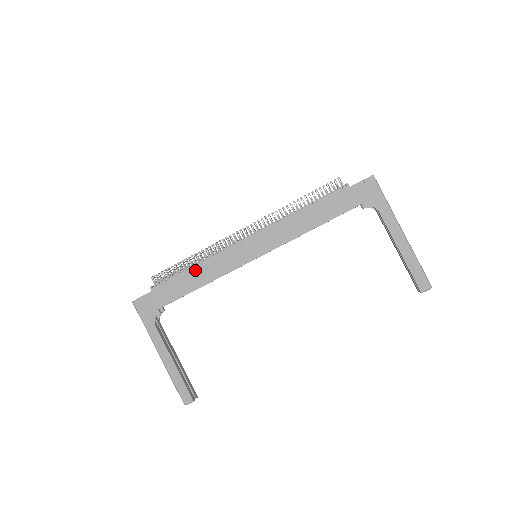
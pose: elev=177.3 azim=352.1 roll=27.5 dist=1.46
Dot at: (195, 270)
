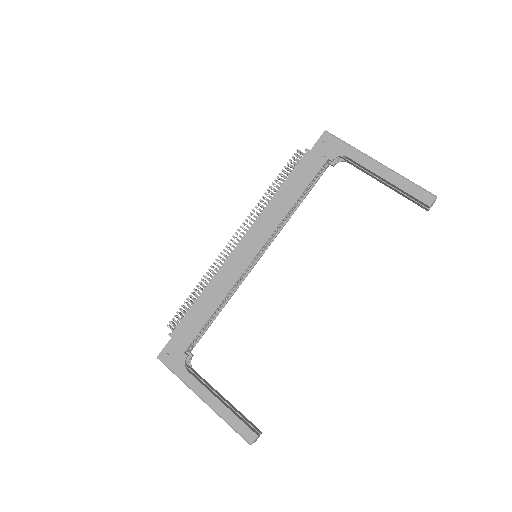
Dot at: (204, 296)
